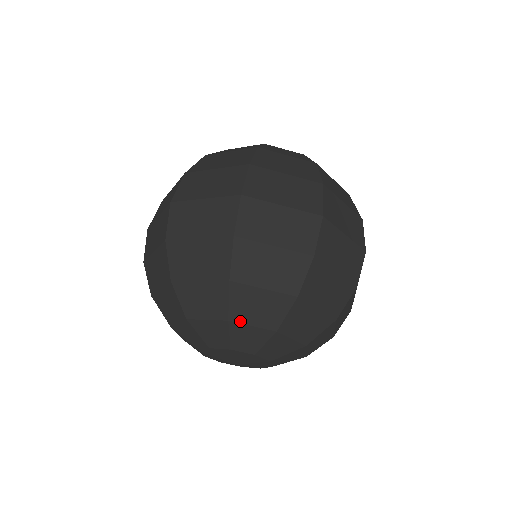
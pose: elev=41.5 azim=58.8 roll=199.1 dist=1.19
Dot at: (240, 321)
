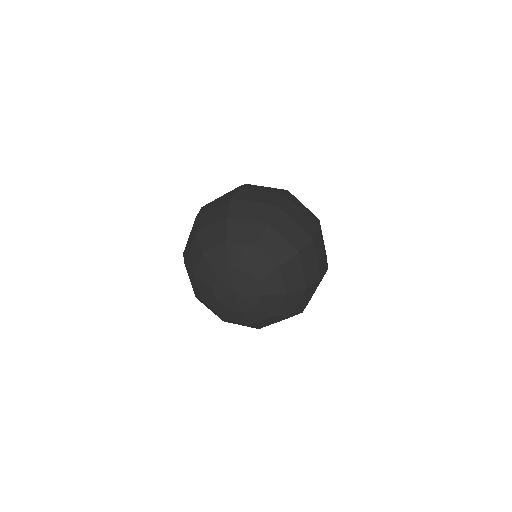
Dot at: (234, 241)
